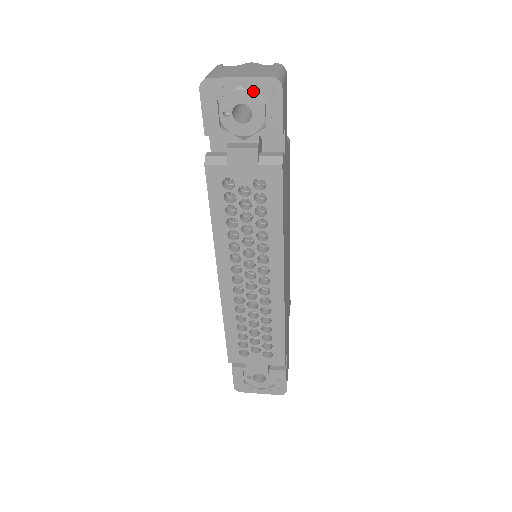
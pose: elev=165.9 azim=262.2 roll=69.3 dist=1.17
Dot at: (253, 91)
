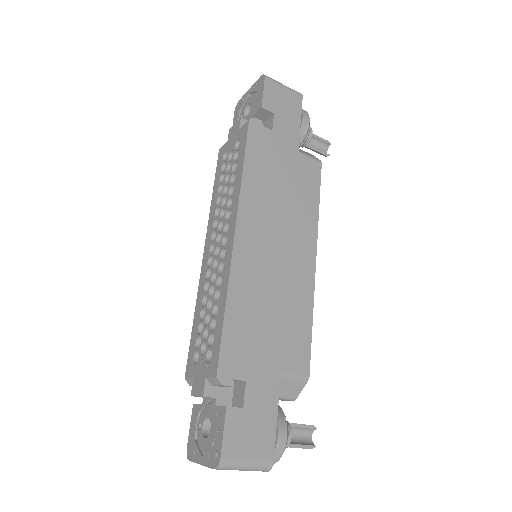
Dot at: (253, 91)
